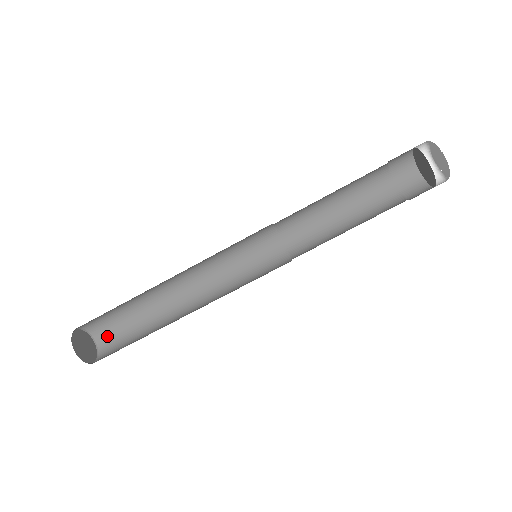
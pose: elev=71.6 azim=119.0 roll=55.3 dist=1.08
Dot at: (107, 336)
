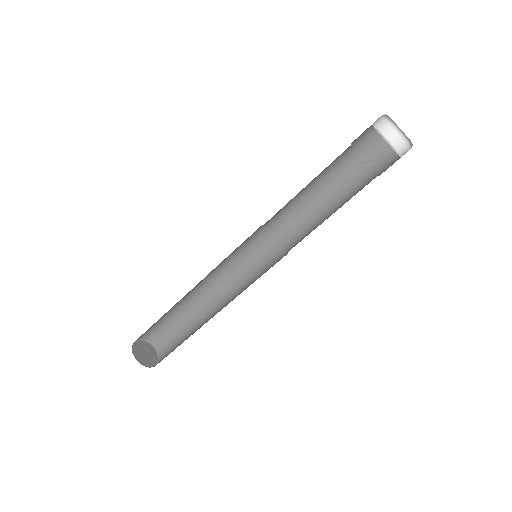
Dot at: (148, 333)
